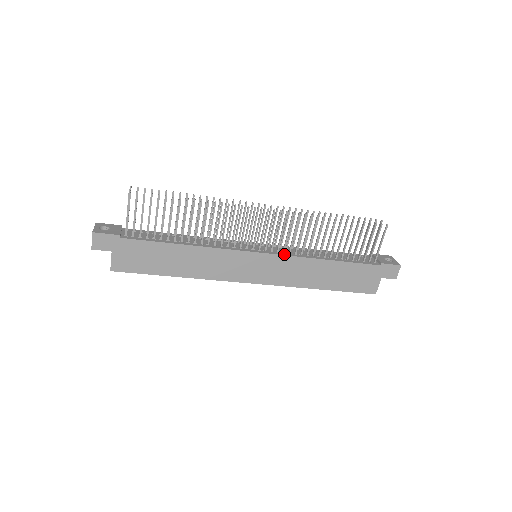
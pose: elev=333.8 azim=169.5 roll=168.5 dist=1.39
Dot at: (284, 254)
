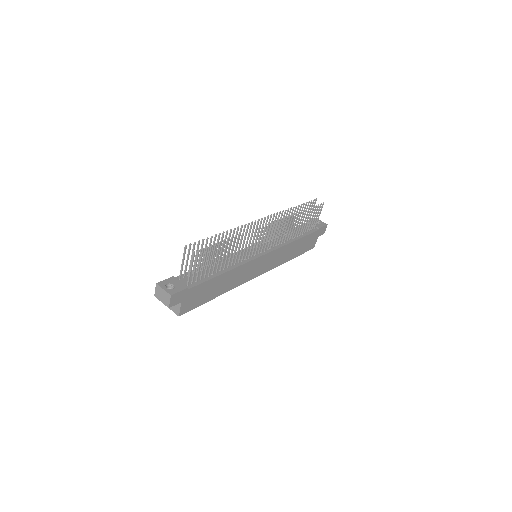
Dot at: (275, 248)
